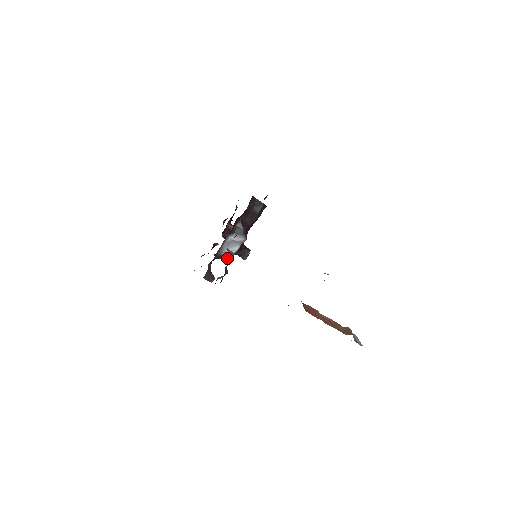
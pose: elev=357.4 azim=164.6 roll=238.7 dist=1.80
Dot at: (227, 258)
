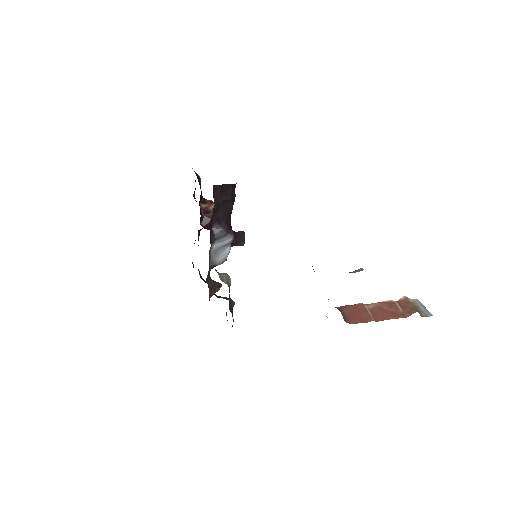
Dot at: (223, 262)
